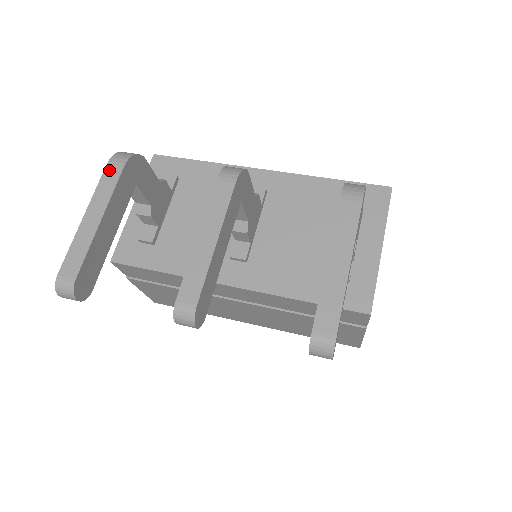
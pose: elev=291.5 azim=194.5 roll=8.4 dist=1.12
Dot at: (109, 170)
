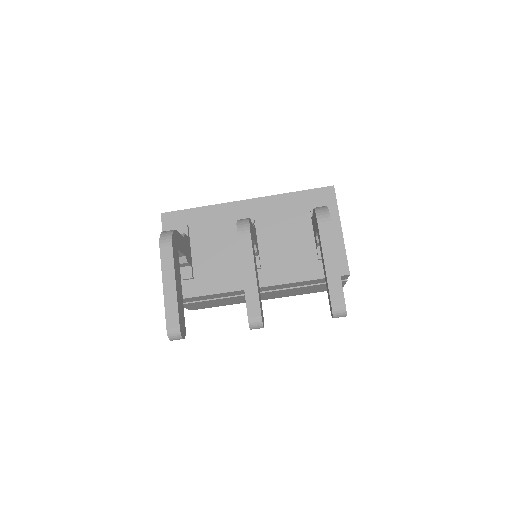
Dot at: (163, 250)
